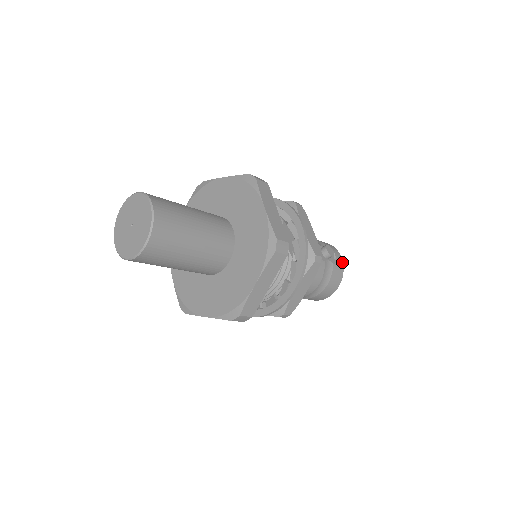
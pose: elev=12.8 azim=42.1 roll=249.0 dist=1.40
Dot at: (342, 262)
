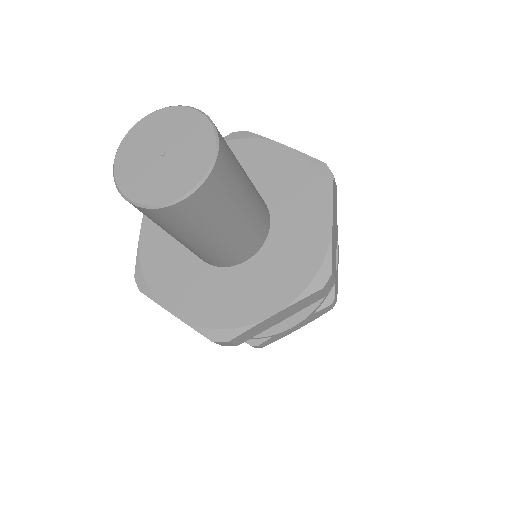
Dot at: occluded
